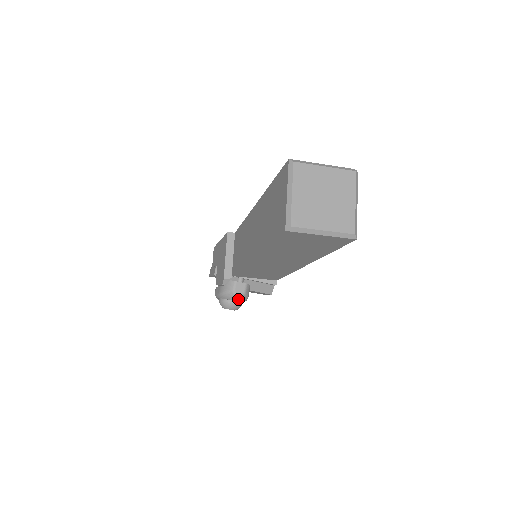
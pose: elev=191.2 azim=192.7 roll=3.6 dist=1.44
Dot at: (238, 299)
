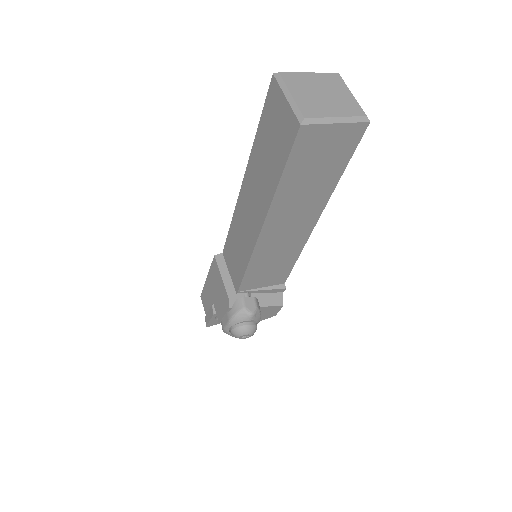
Dot at: (252, 316)
